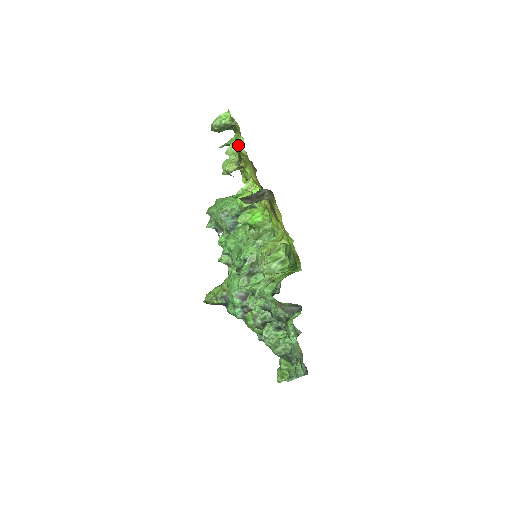
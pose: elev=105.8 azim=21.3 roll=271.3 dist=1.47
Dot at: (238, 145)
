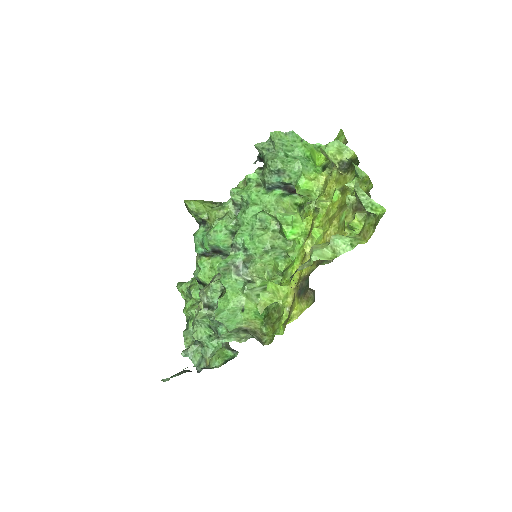
Dot at: (350, 227)
